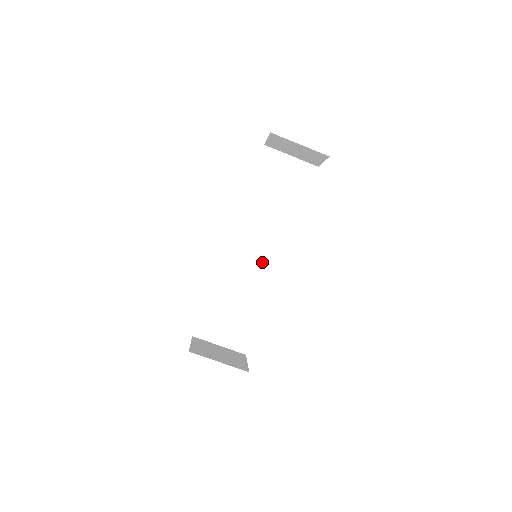
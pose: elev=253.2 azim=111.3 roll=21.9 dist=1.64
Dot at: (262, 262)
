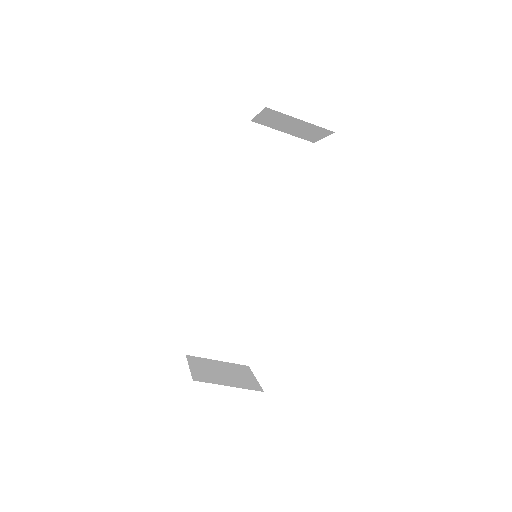
Dot at: (259, 260)
